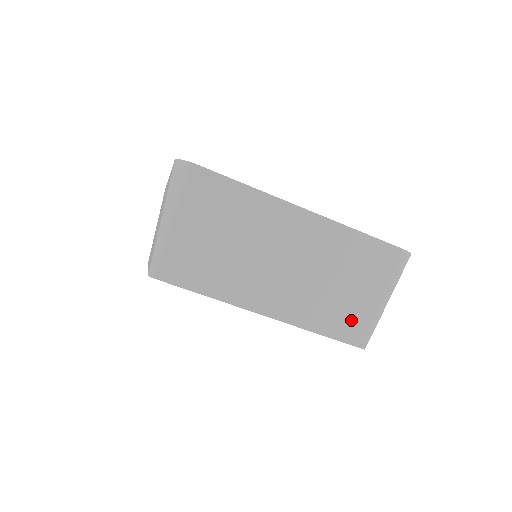
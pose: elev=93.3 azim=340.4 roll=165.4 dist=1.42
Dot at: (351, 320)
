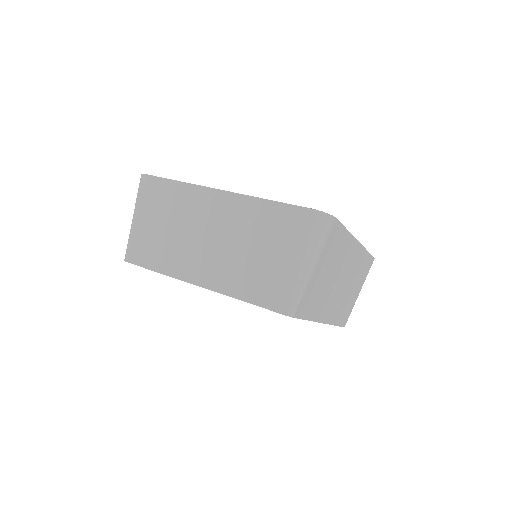
Dot at: (347, 311)
